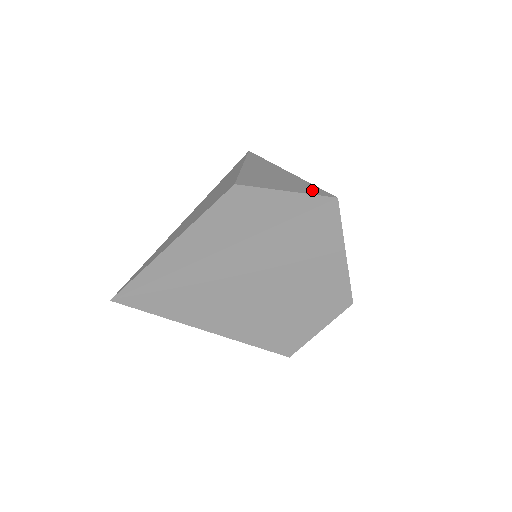
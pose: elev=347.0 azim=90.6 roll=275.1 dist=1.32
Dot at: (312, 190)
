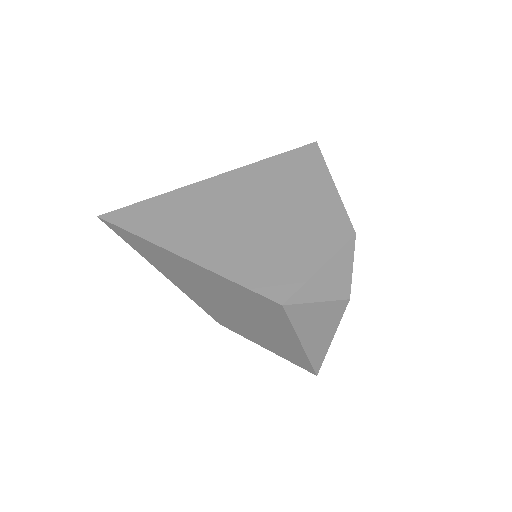
Dot at: occluded
